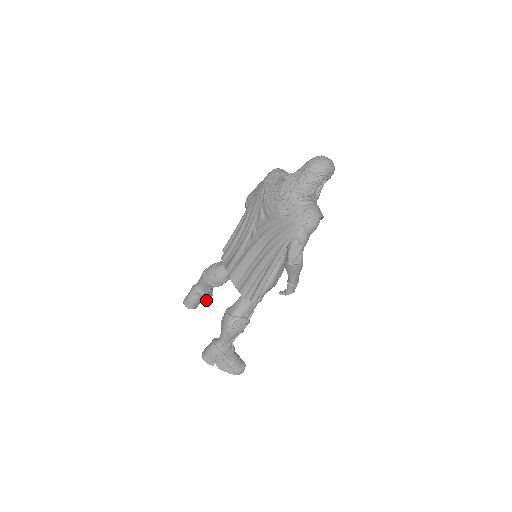
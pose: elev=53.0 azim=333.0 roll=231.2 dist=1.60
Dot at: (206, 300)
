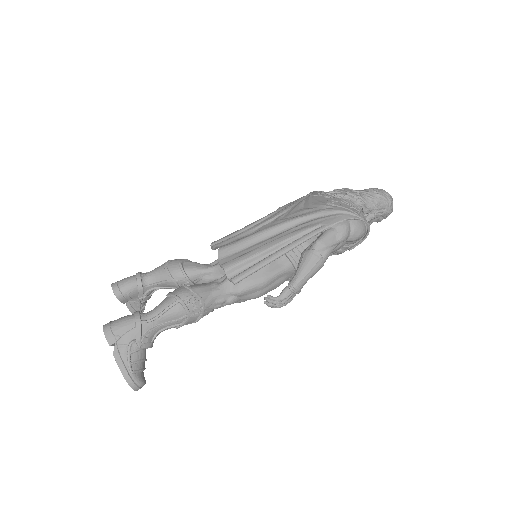
Dot at: (133, 308)
